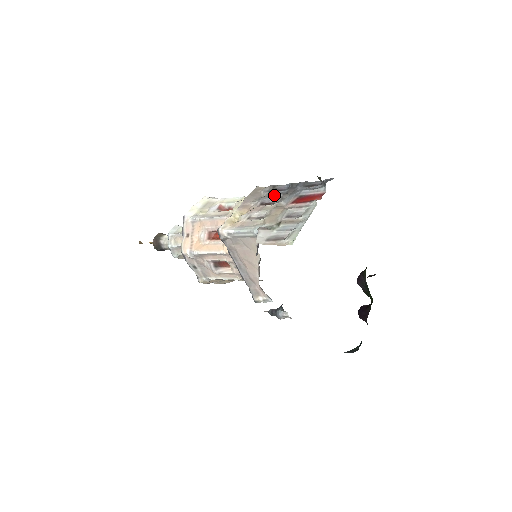
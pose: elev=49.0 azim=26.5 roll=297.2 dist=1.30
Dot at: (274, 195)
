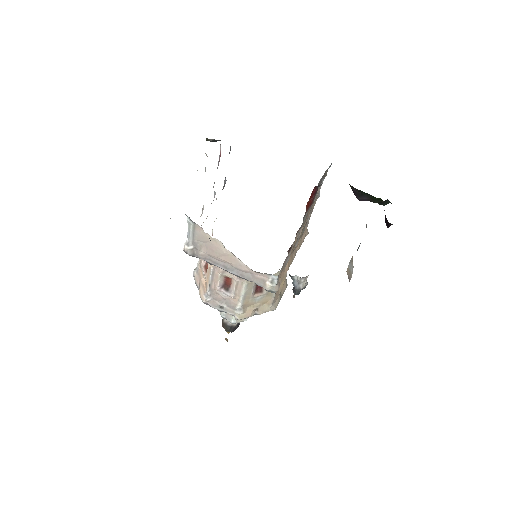
Dot at: occluded
